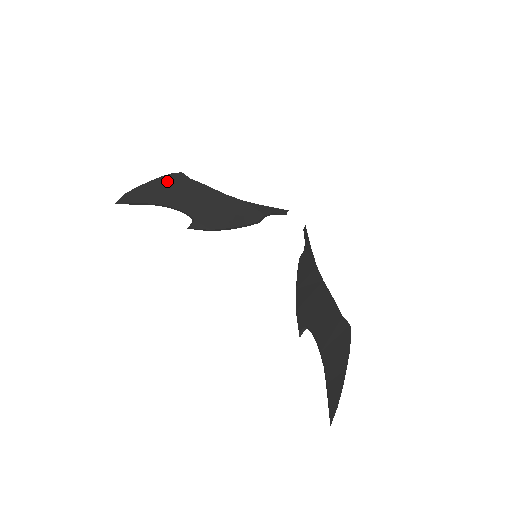
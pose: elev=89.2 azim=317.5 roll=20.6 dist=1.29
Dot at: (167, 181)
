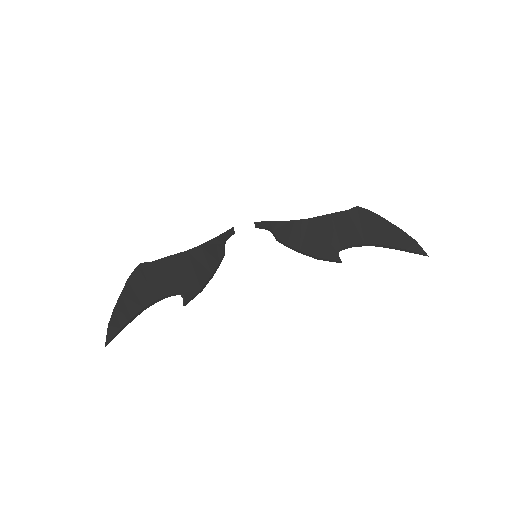
Dot at: (135, 281)
